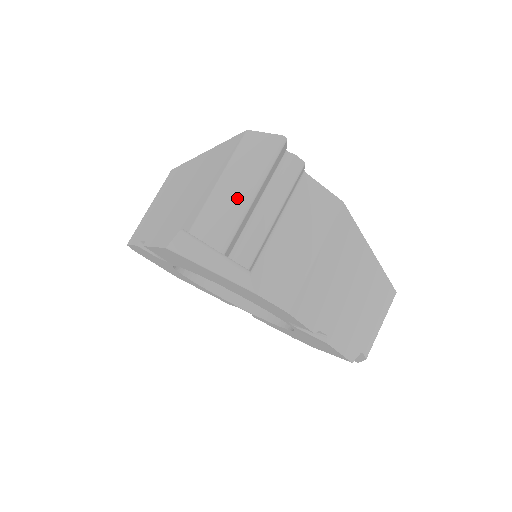
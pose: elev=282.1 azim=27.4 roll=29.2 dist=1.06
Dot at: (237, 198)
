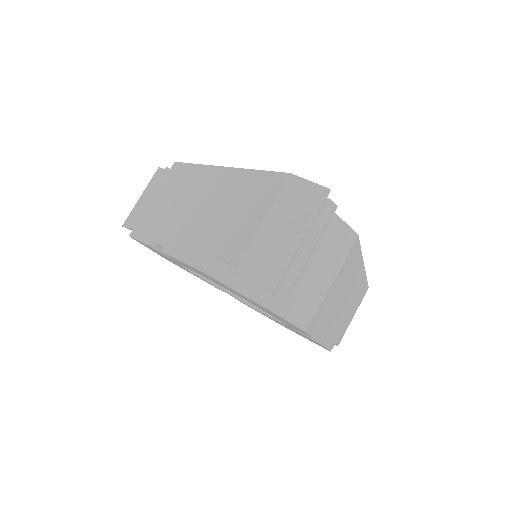
Dot at: (284, 244)
